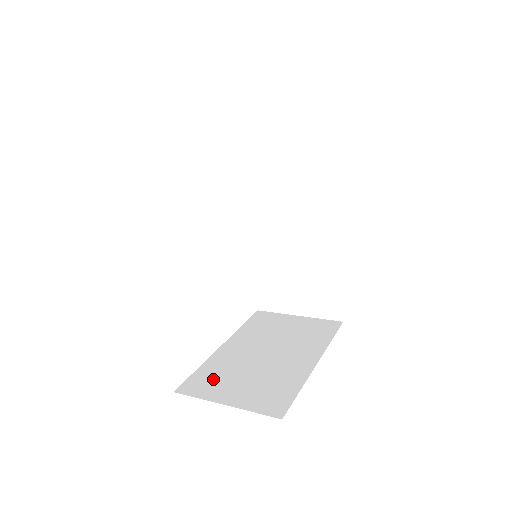
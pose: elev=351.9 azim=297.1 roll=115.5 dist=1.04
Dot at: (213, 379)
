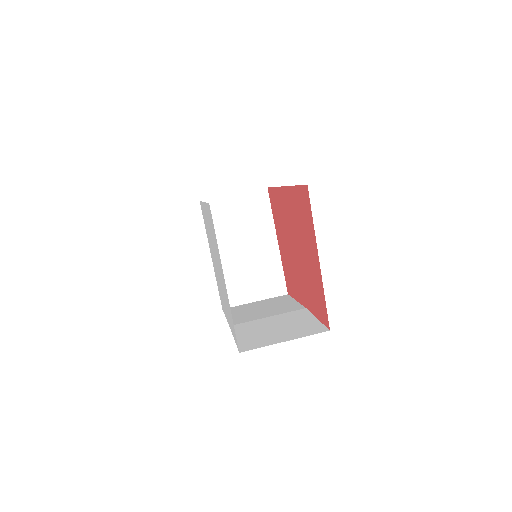
Dot at: (234, 288)
